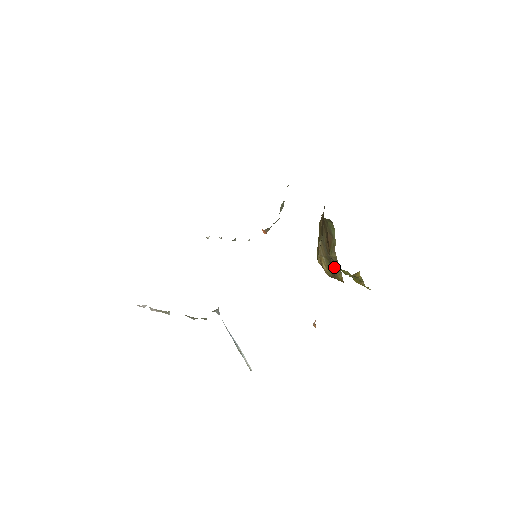
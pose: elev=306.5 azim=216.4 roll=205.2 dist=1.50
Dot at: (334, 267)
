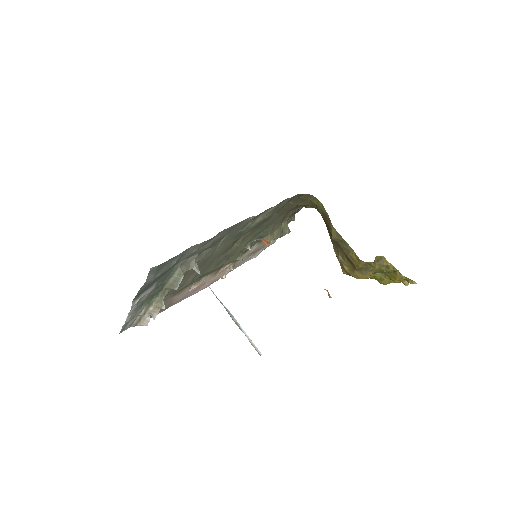
Dot at: (344, 250)
